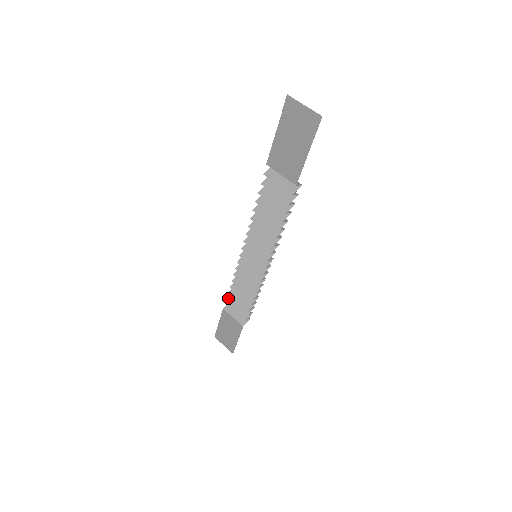
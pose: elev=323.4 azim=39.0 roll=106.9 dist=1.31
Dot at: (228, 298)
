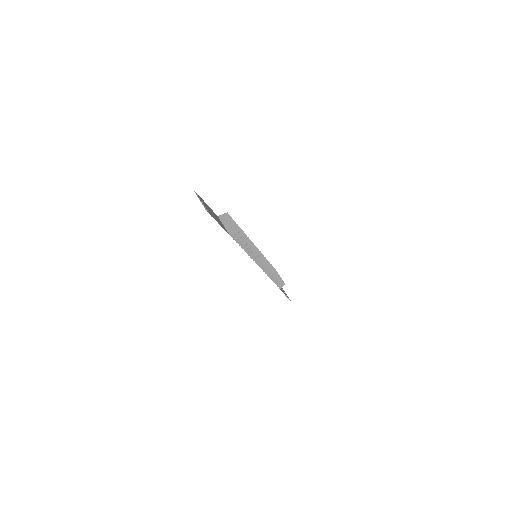
Dot at: occluded
